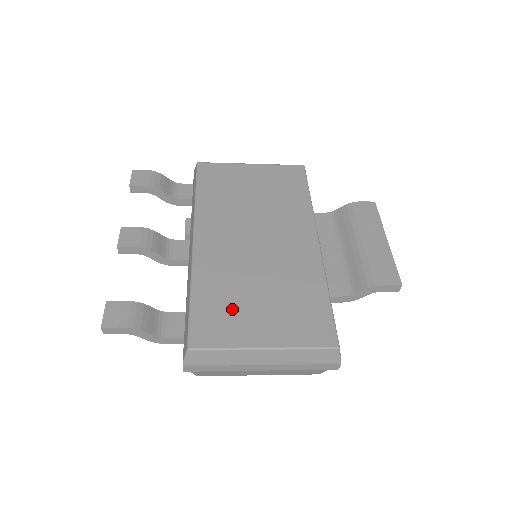
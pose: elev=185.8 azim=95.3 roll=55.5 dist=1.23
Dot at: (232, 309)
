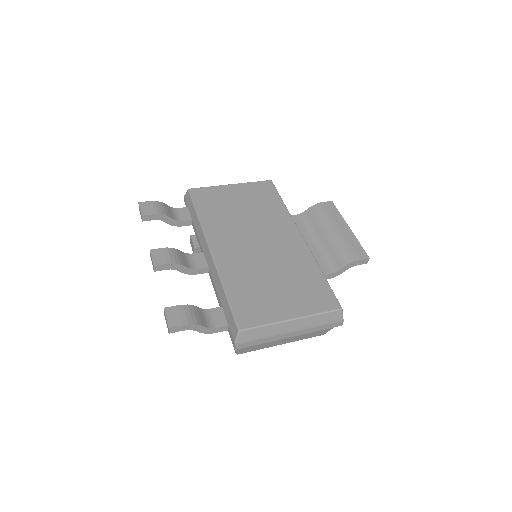
Dot at: (259, 296)
